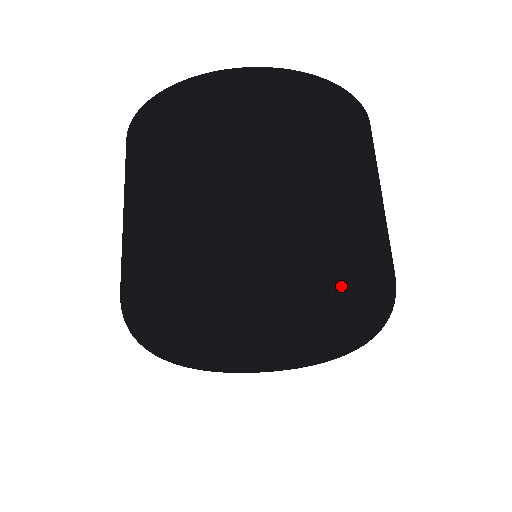
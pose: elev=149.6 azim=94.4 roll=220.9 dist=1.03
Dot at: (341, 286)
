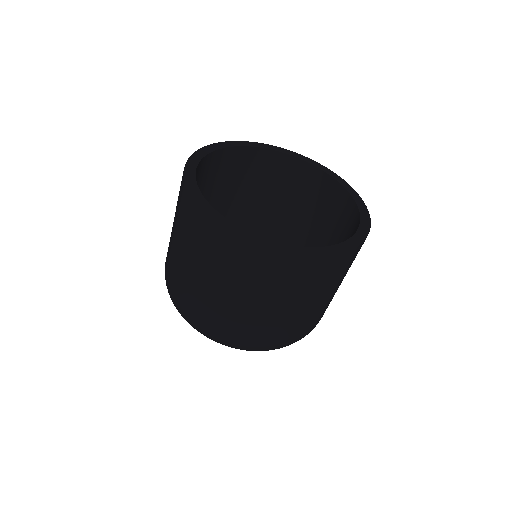
Dot at: (258, 350)
